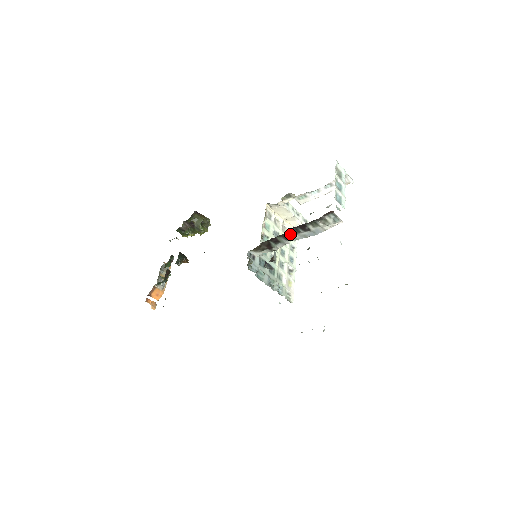
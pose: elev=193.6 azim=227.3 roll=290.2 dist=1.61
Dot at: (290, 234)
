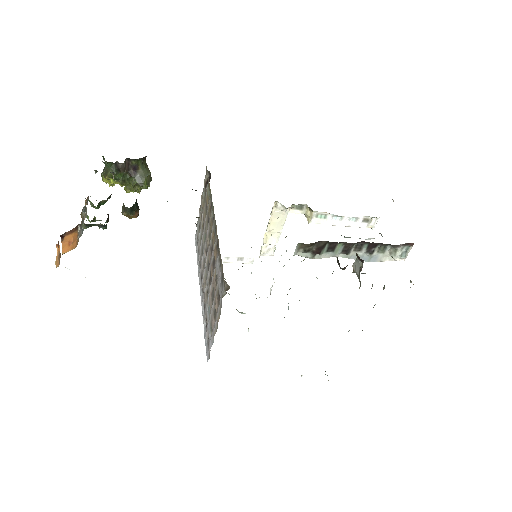
Dot at: (352, 247)
